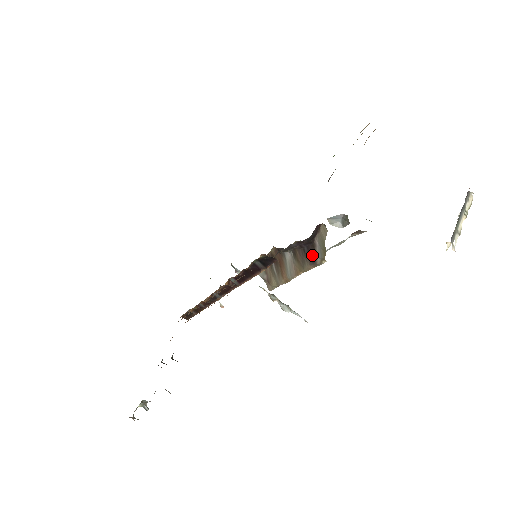
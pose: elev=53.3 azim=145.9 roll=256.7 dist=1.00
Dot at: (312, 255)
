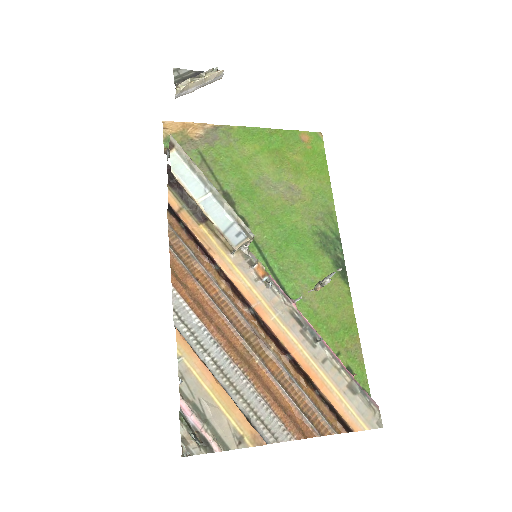
Dot at: (178, 182)
